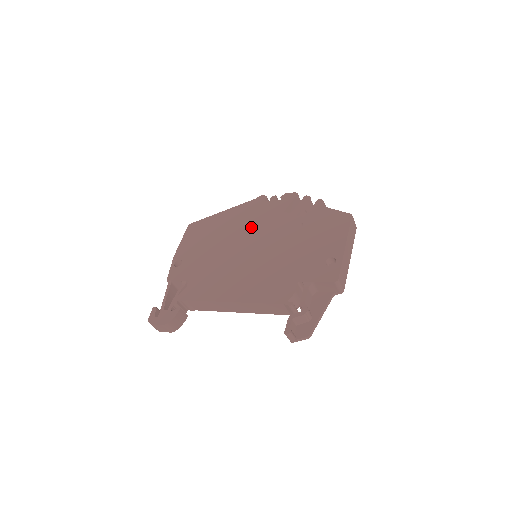
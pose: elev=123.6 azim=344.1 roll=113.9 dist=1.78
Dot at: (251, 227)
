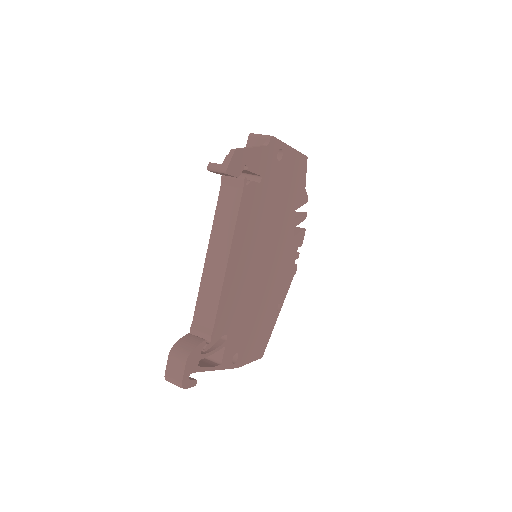
Dot at: occluded
